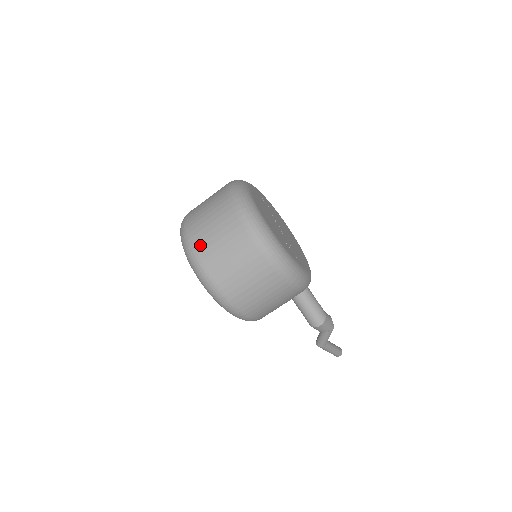
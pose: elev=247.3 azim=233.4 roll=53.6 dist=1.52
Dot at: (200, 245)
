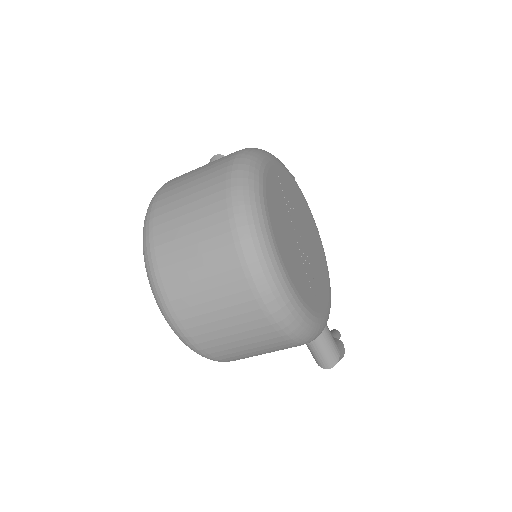
Dot at: (174, 288)
